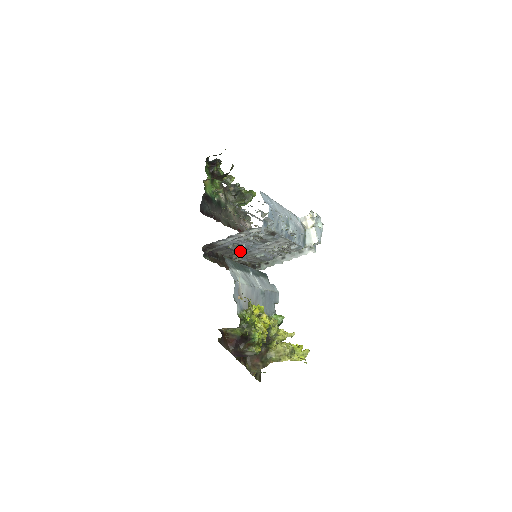
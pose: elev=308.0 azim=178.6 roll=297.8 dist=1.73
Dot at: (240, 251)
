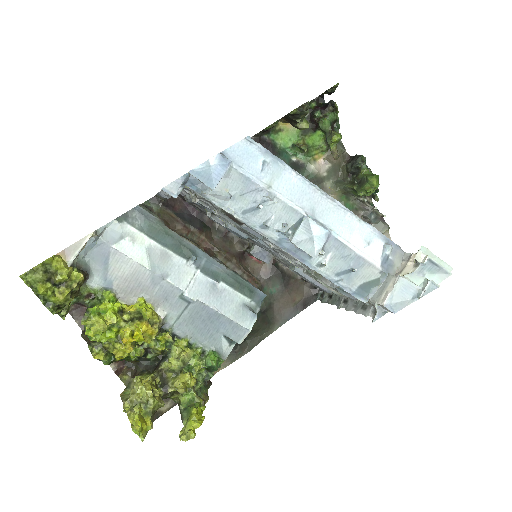
Dot at: (236, 234)
